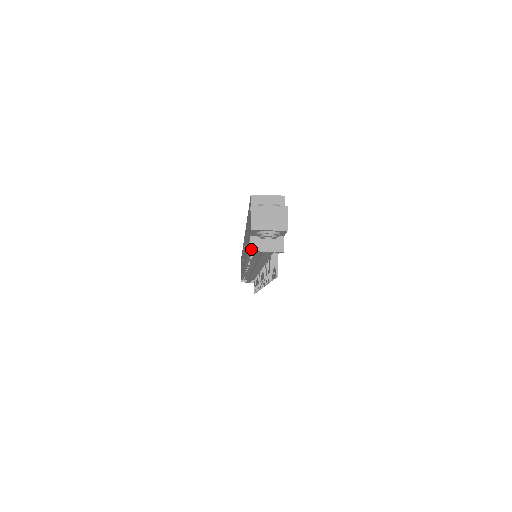
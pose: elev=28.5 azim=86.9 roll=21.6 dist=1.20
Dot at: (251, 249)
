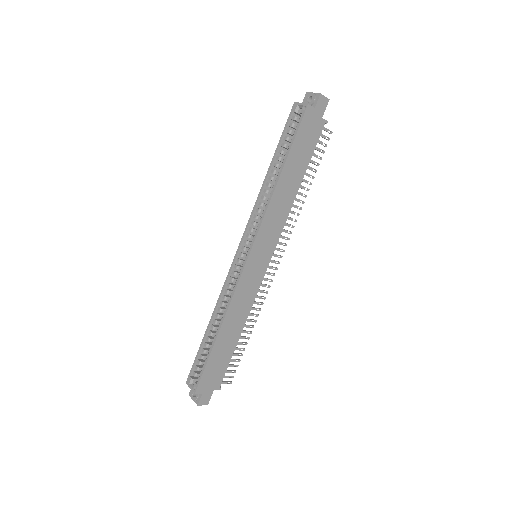
Dot at: occluded
